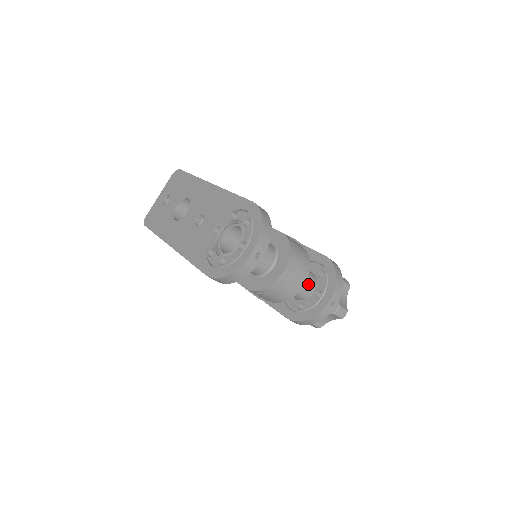
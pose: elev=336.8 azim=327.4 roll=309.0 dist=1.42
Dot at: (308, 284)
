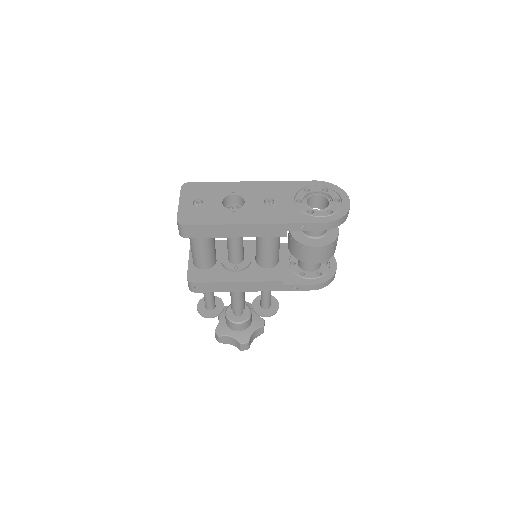
Dot at: occluded
